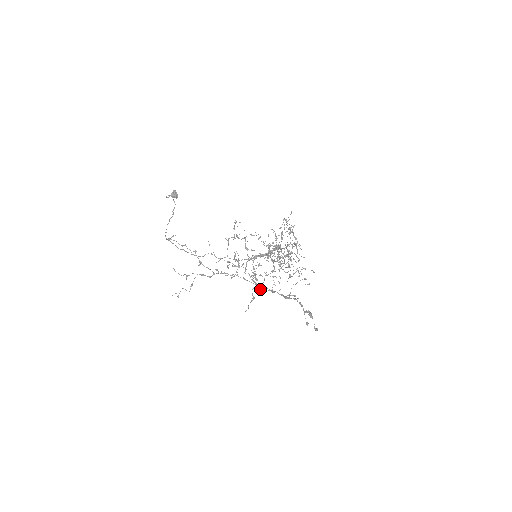
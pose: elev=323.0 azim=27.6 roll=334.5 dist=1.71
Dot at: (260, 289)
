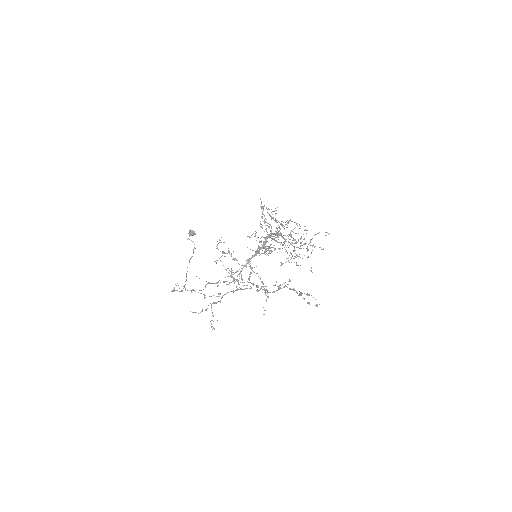
Dot at: occluded
